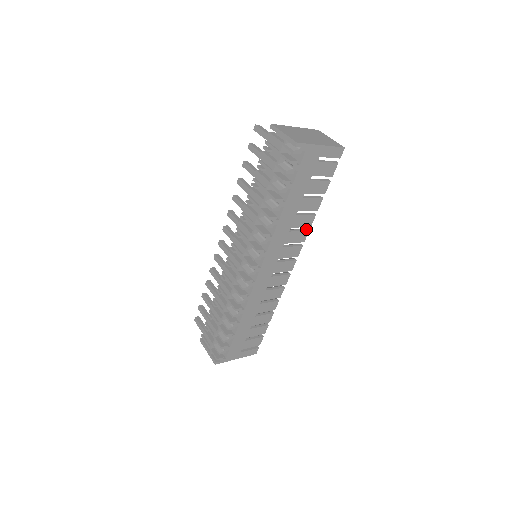
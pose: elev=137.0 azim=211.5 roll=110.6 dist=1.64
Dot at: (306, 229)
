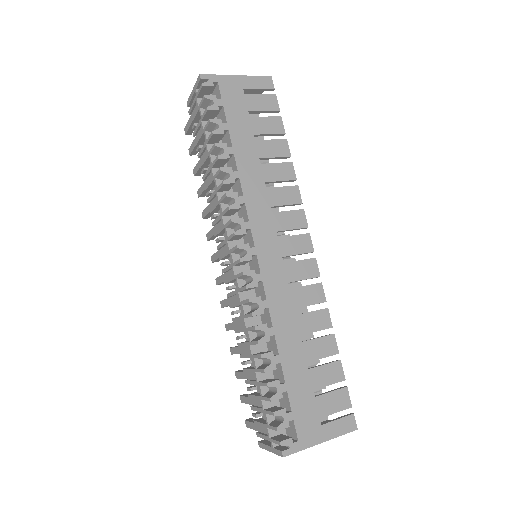
Dot at: (293, 186)
